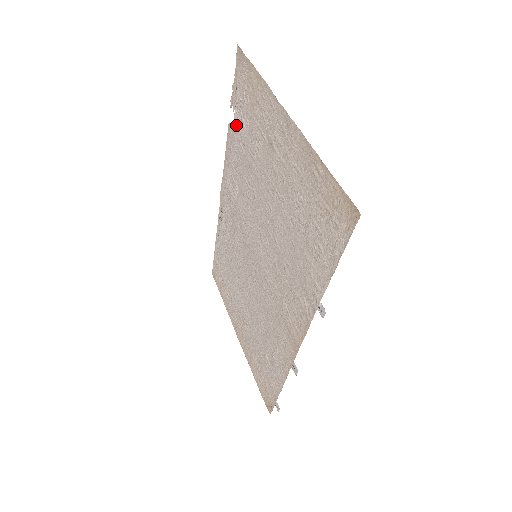
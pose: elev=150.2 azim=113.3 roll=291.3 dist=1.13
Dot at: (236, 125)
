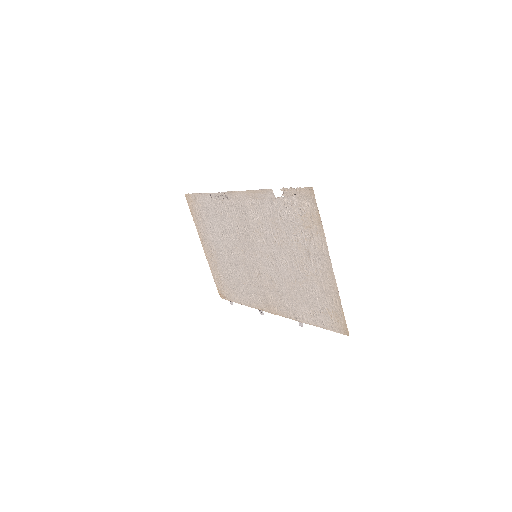
Dot at: (280, 203)
